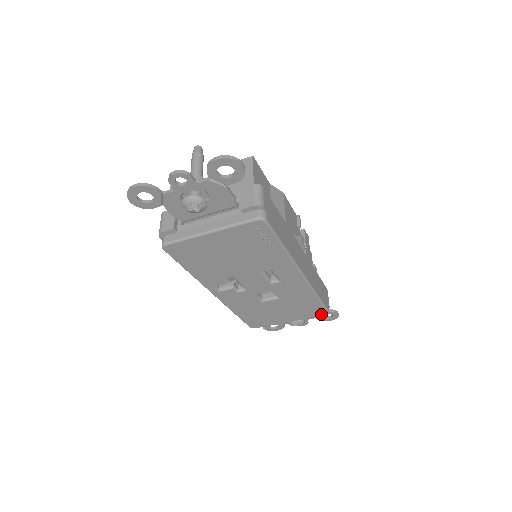
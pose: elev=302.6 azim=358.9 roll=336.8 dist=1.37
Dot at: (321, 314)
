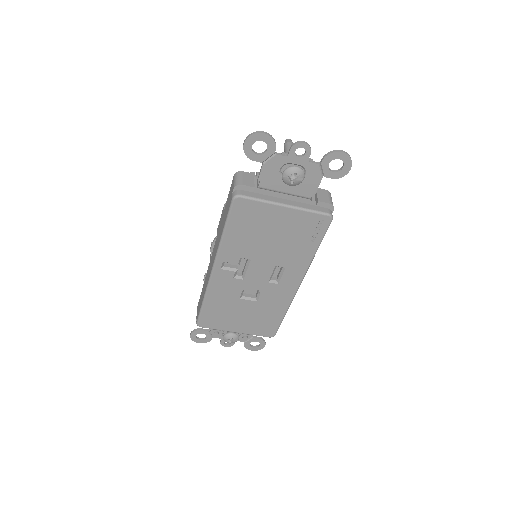
Dot at: (268, 335)
